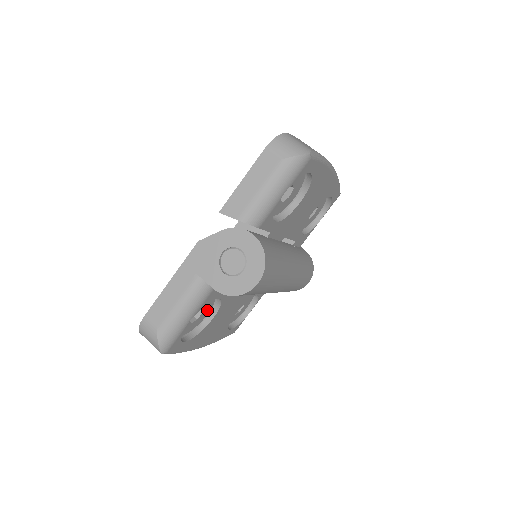
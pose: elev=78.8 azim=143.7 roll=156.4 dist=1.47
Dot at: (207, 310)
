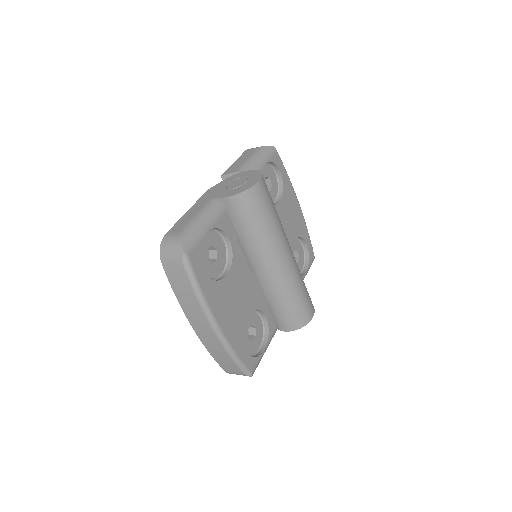
Dot at: (220, 264)
